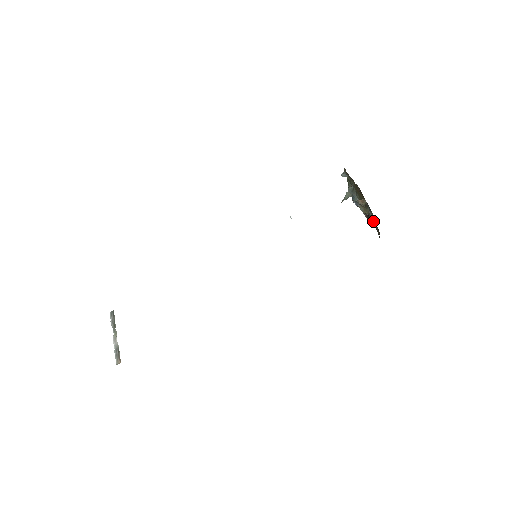
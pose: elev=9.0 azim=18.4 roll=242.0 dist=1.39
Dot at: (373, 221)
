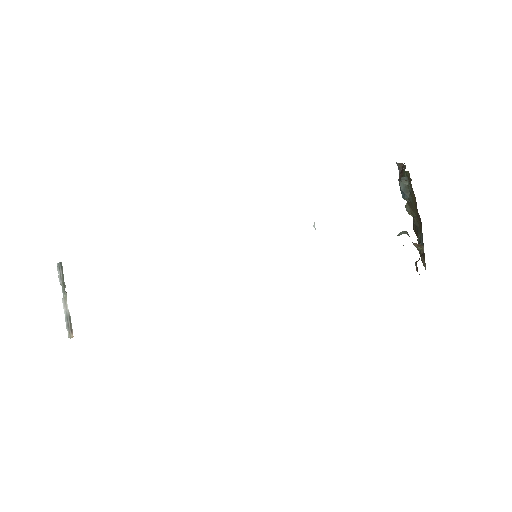
Dot at: occluded
